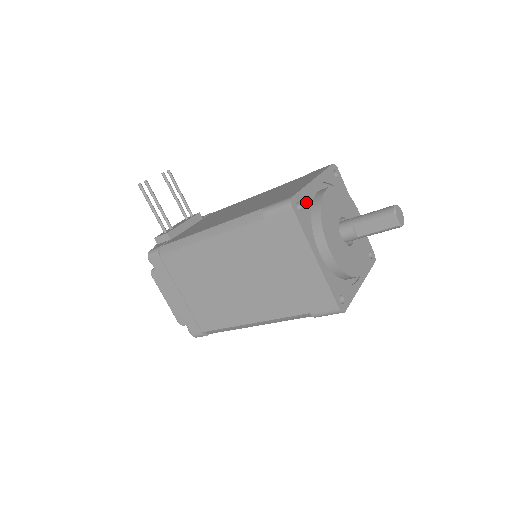
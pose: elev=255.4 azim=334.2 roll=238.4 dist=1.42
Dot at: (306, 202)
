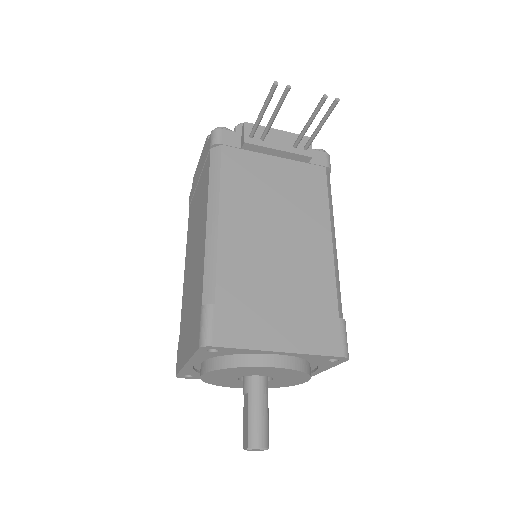
Dot at: (233, 352)
